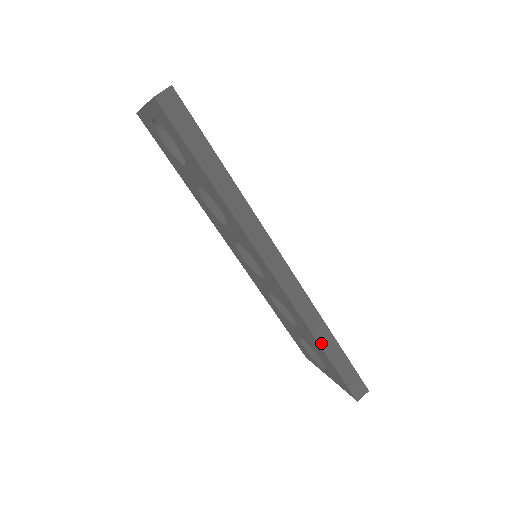
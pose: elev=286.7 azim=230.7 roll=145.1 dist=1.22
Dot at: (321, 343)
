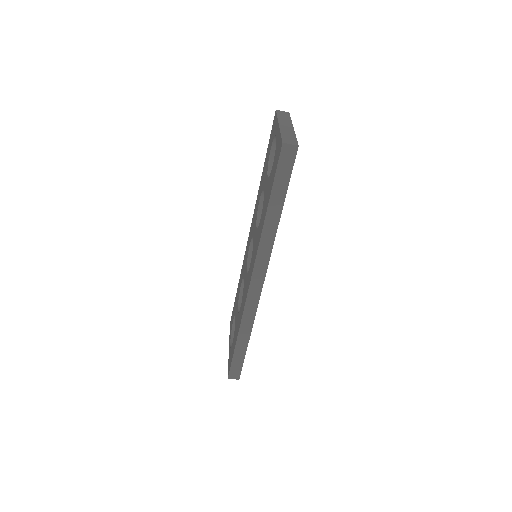
Dot at: (239, 336)
